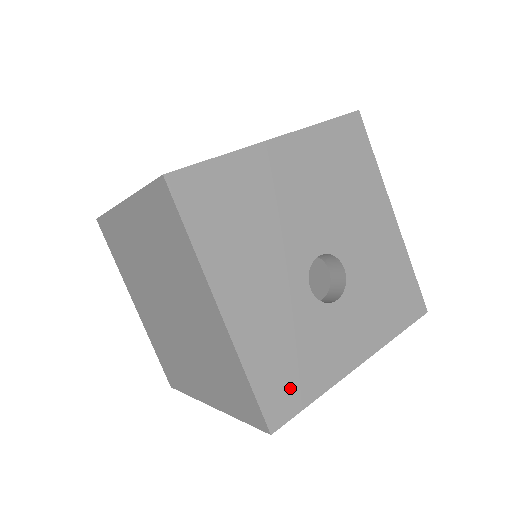
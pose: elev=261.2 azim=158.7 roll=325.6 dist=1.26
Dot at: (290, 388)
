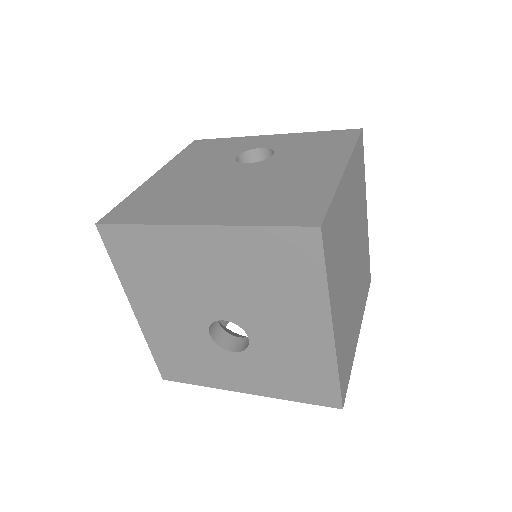
Dot at: (180, 370)
